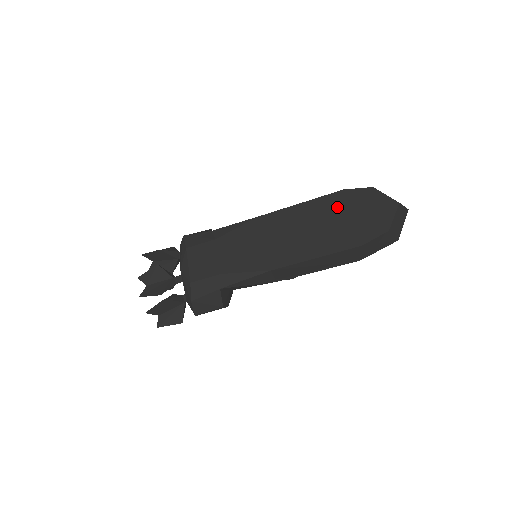
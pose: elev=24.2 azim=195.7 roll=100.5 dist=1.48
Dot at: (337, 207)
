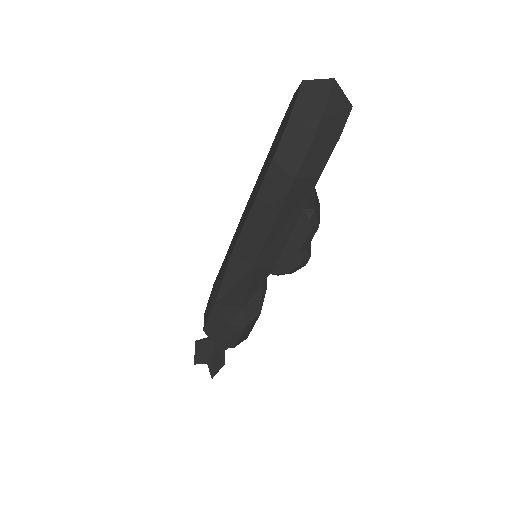
Dot at: (273, 145)
